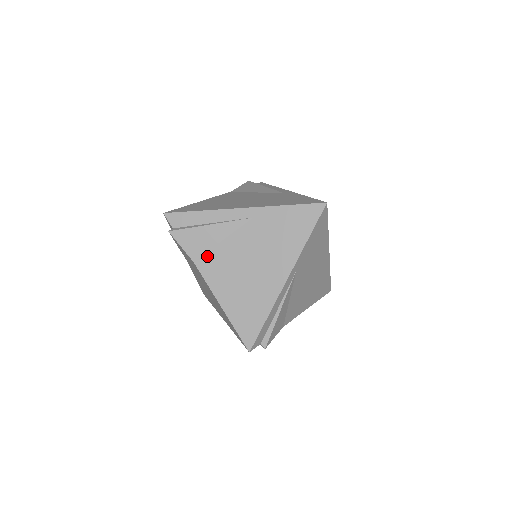
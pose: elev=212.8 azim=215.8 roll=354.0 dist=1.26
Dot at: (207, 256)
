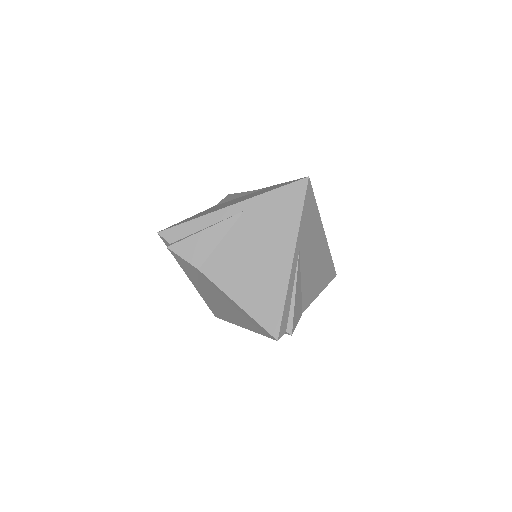
Dot at: (210, 260)
